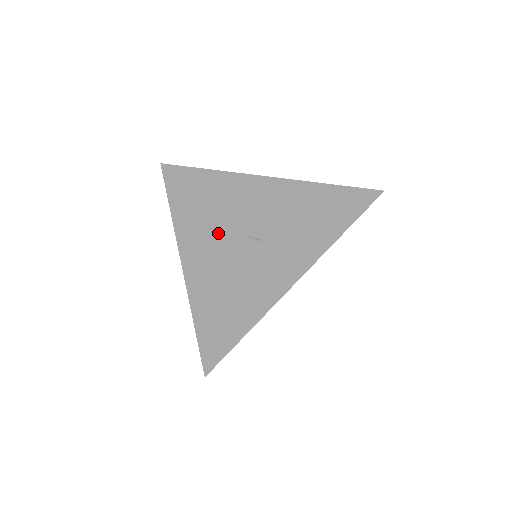
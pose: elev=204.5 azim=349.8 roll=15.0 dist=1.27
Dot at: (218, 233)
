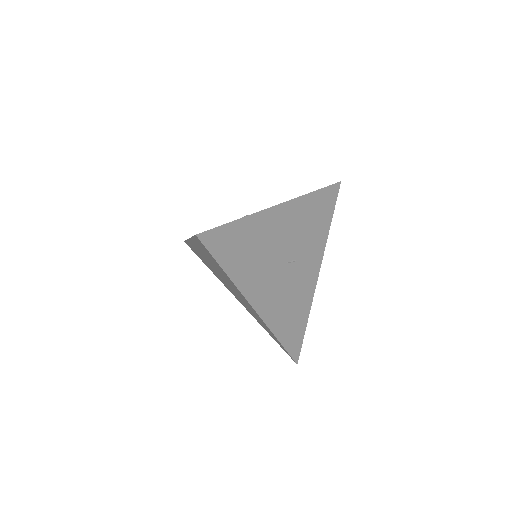
Dot at: (270, 273)
